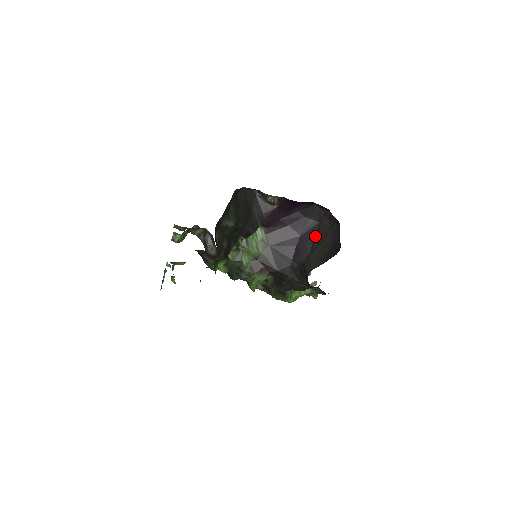
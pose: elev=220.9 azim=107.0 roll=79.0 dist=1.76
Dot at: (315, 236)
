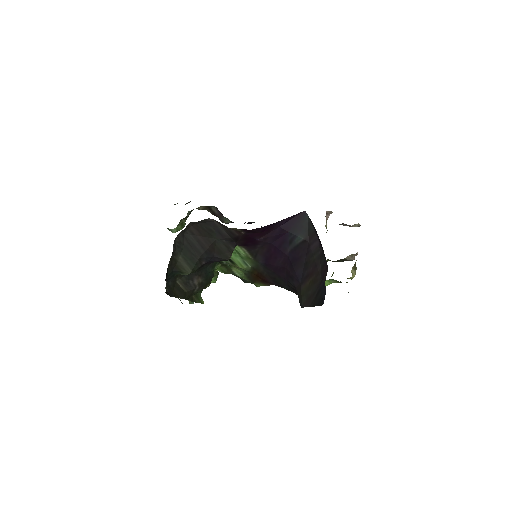
Dot at: (305, 261)
